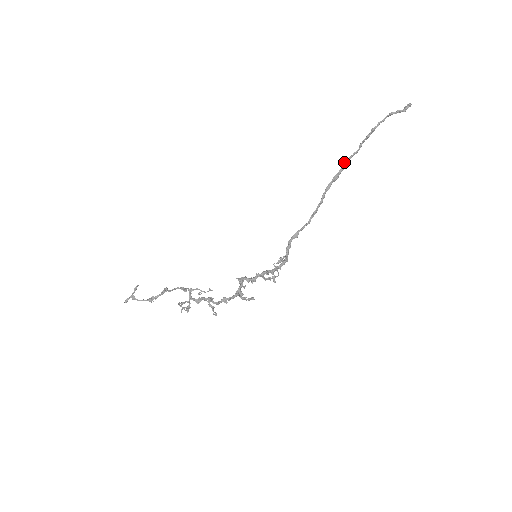
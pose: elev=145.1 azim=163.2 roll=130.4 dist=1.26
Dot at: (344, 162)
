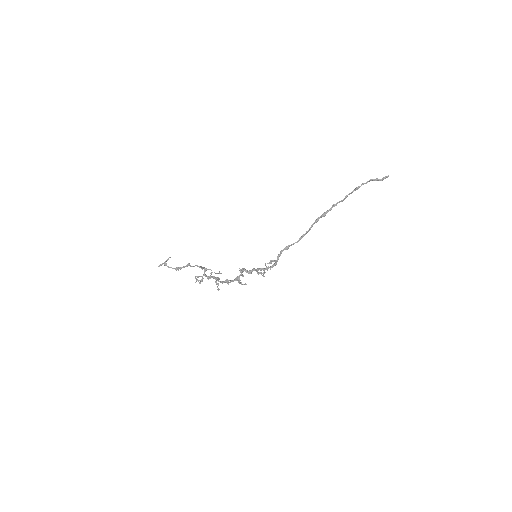
Dot at: (332, 205)
